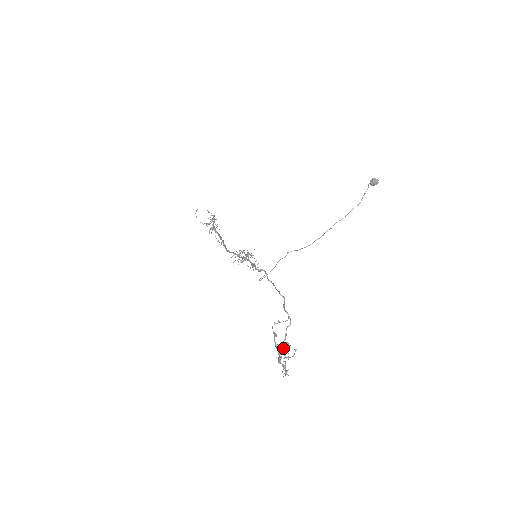
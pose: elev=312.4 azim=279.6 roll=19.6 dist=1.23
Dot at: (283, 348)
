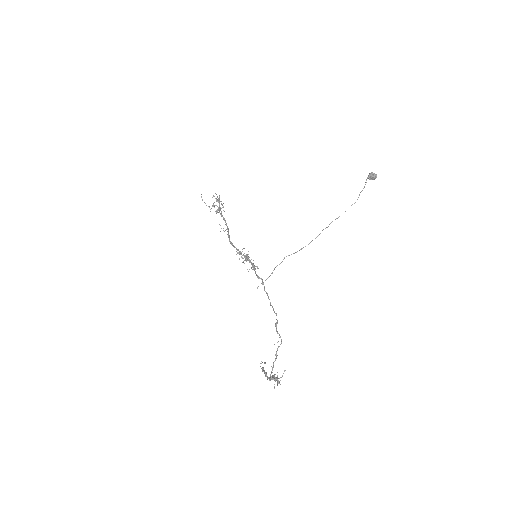
Dot at: occluded
